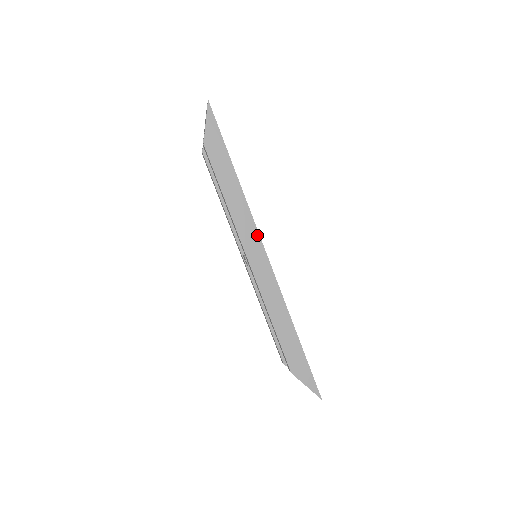
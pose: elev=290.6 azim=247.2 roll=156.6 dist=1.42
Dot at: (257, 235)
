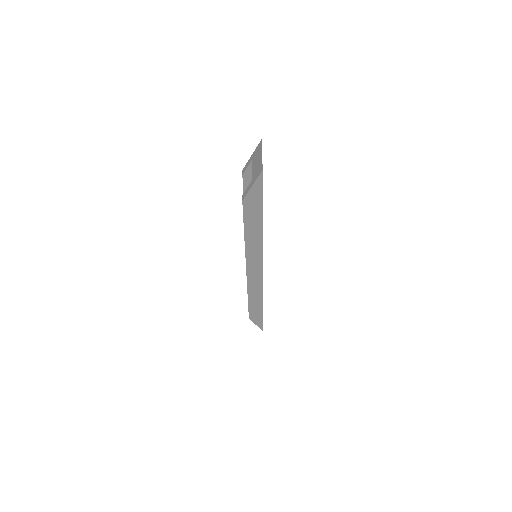
Dot at: (261, 260)
